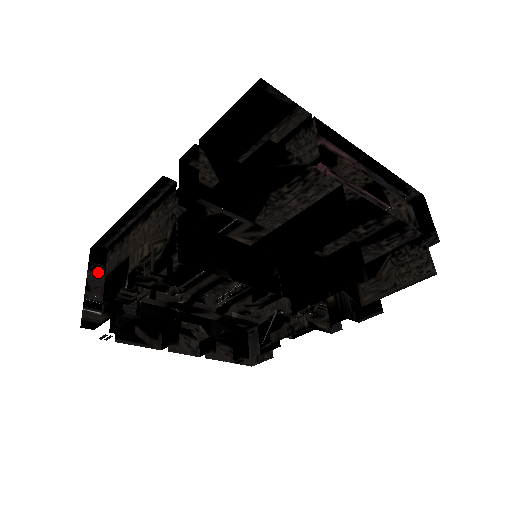
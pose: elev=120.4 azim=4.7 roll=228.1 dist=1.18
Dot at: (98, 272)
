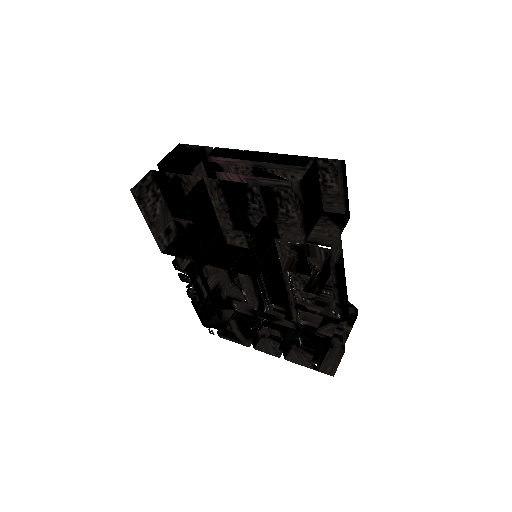
Dot at: occluded
